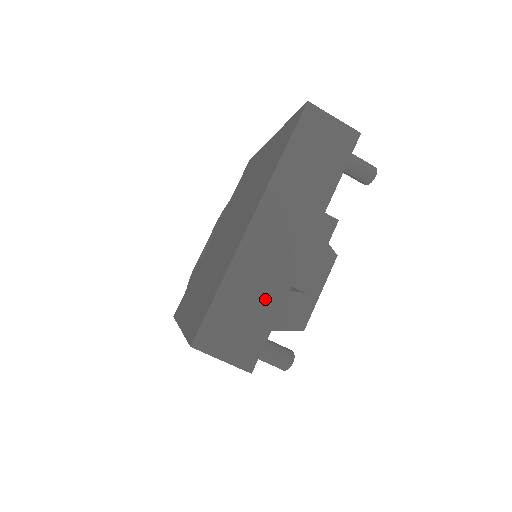
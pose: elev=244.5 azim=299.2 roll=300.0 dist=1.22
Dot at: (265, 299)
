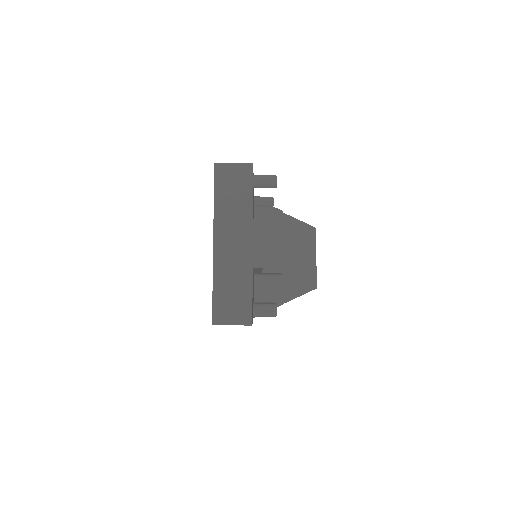
Dot at: (241, 282)
